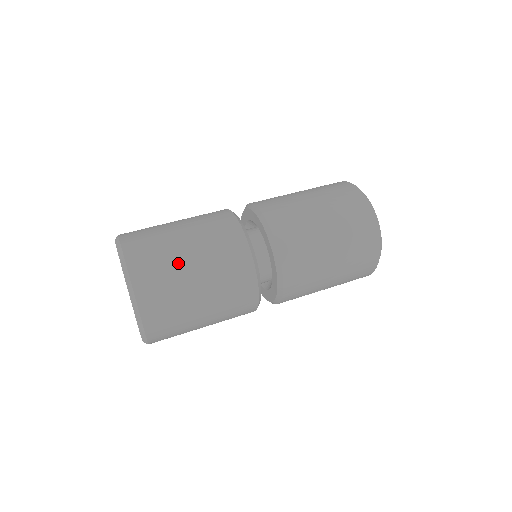
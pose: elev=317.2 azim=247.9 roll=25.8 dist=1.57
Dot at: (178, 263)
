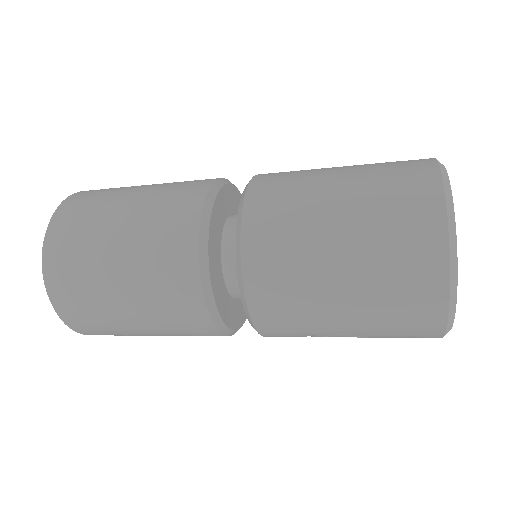
Dot at: (103, 225)
